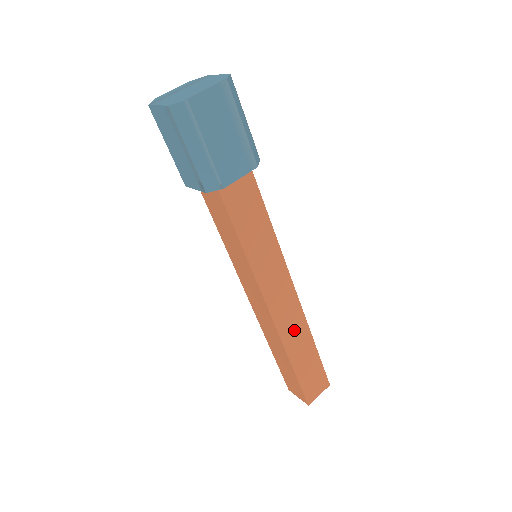
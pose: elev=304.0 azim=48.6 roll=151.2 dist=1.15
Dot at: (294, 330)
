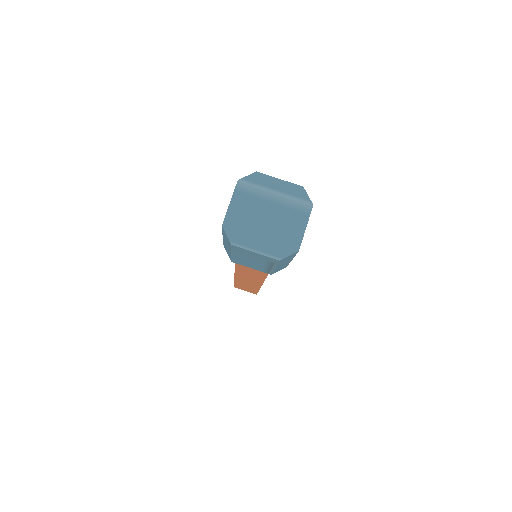
Dot at: (248, 282)
